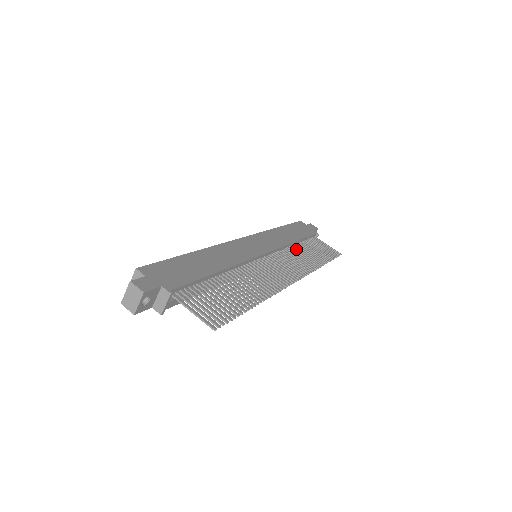
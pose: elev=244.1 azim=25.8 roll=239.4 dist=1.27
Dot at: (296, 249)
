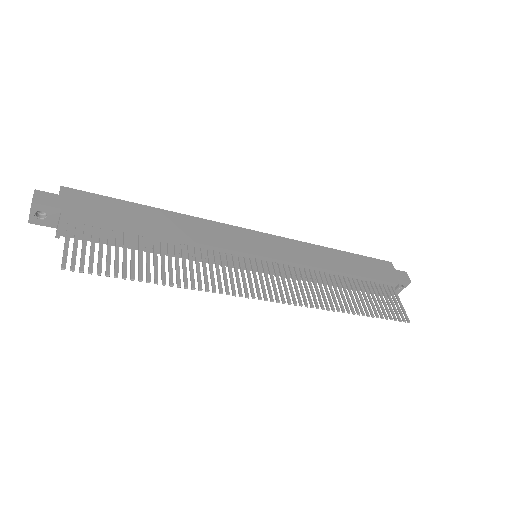
Dot at: (331, 279)
